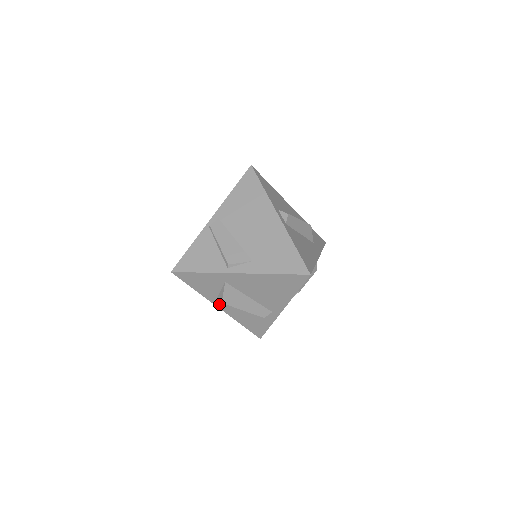
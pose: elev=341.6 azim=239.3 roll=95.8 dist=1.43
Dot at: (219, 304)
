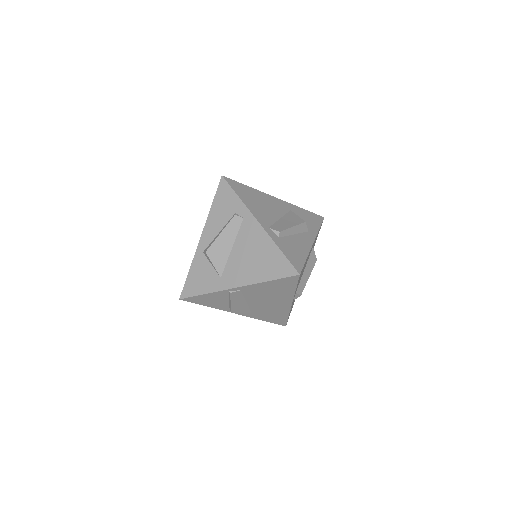
Dot at: occluded
